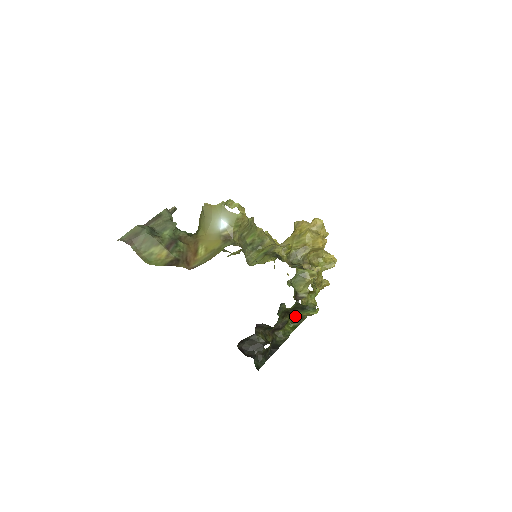
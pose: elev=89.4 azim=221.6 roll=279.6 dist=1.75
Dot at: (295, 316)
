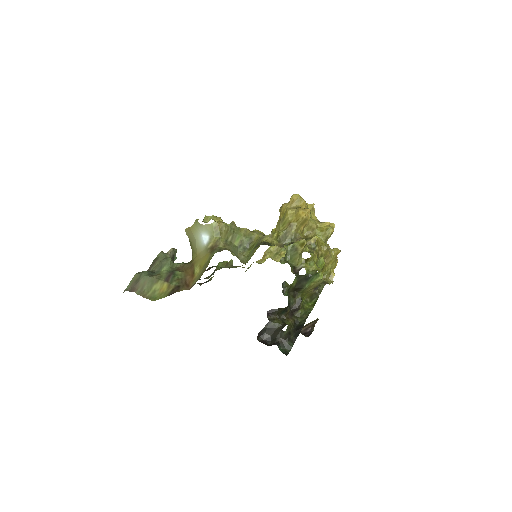
Dot at: (306, 291)
